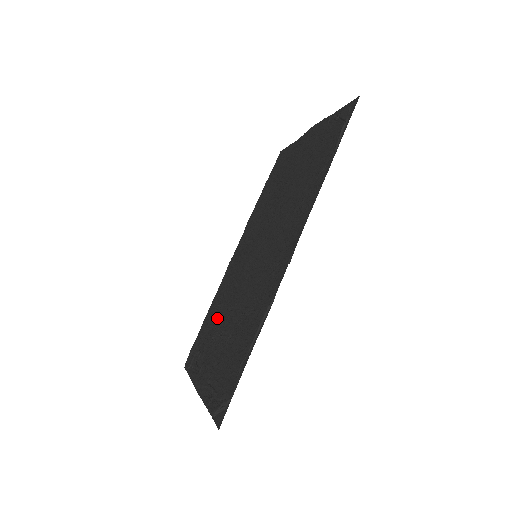
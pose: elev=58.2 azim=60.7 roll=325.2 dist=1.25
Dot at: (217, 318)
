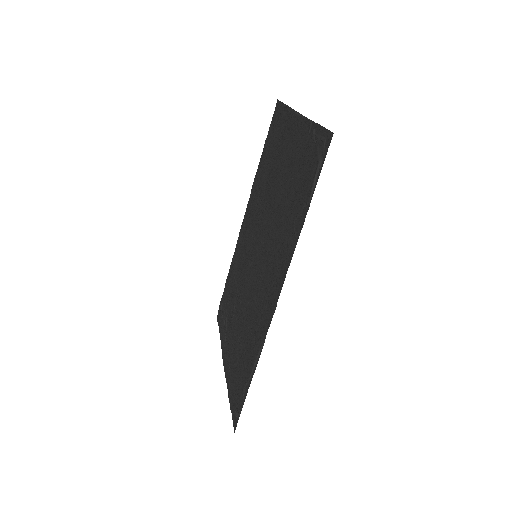
Dot at: (233, 294)
